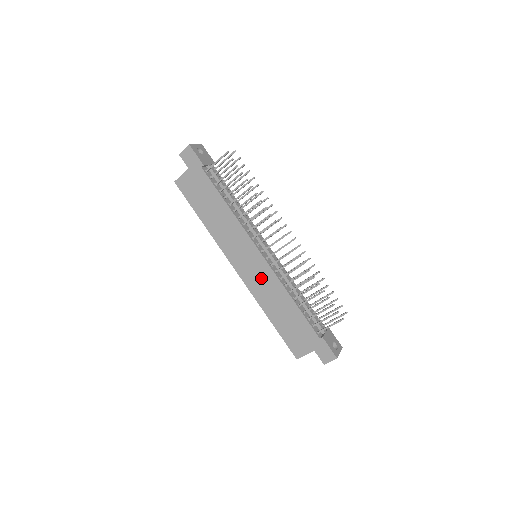
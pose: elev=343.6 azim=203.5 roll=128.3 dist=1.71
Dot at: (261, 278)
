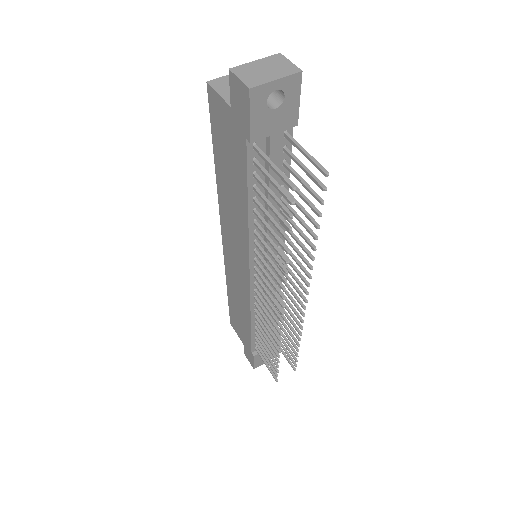
Dot at: (238, 280)
